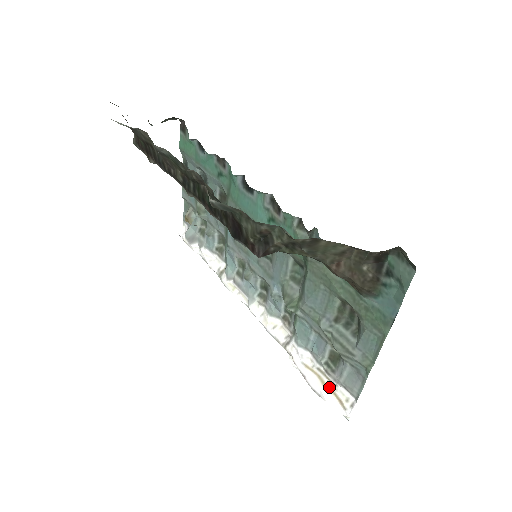
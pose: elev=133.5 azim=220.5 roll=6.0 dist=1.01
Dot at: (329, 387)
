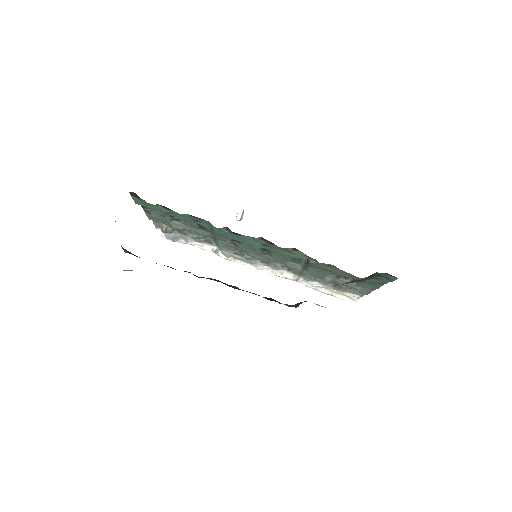
Dot at: (338, 293)
